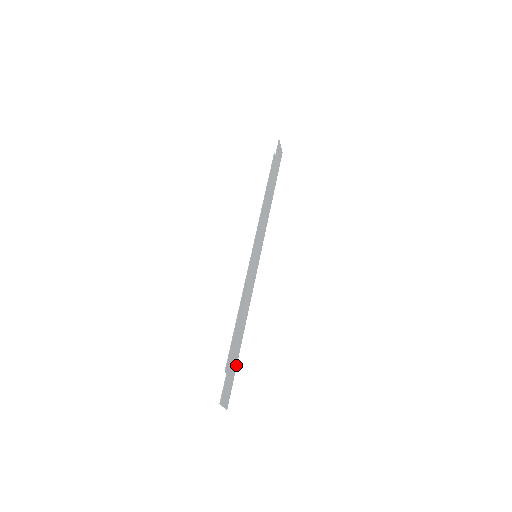
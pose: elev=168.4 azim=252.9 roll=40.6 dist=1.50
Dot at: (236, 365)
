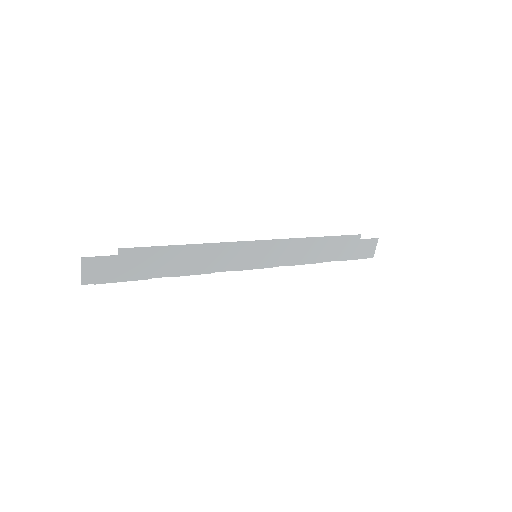
Dot at: (135, 278)
